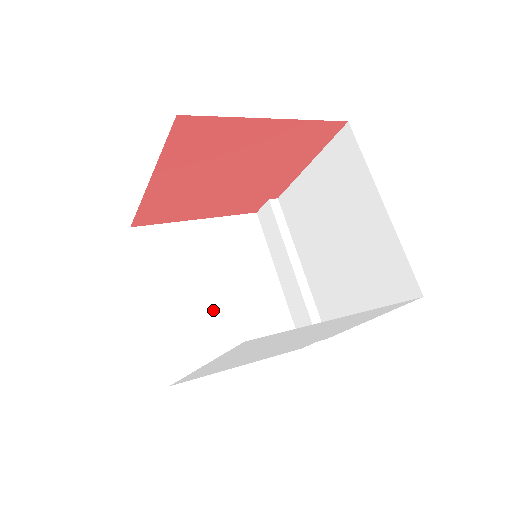
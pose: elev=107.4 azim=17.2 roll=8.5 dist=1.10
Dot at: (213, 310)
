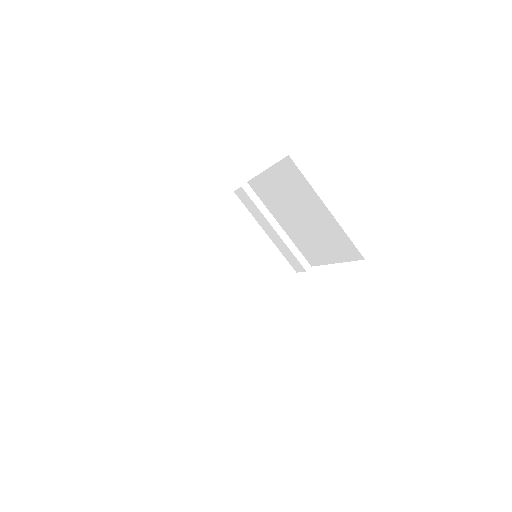
Dot at: (235, 278)
